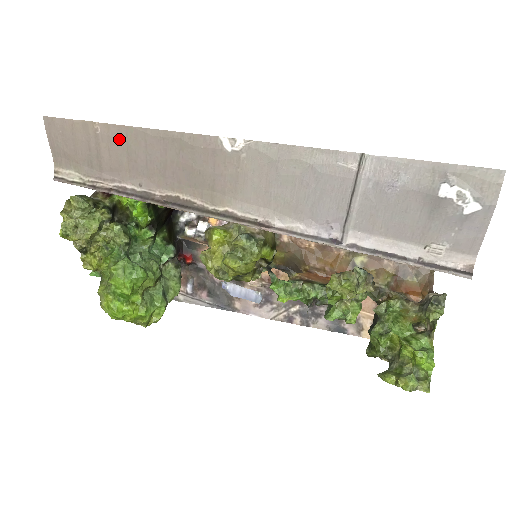
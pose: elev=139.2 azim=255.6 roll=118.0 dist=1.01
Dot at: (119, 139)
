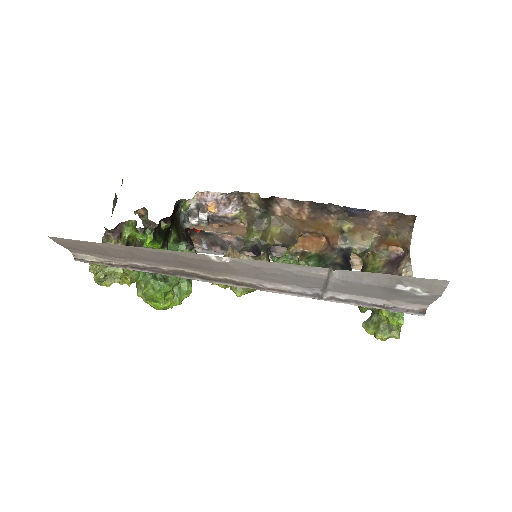
Dot at: (121, 249)
